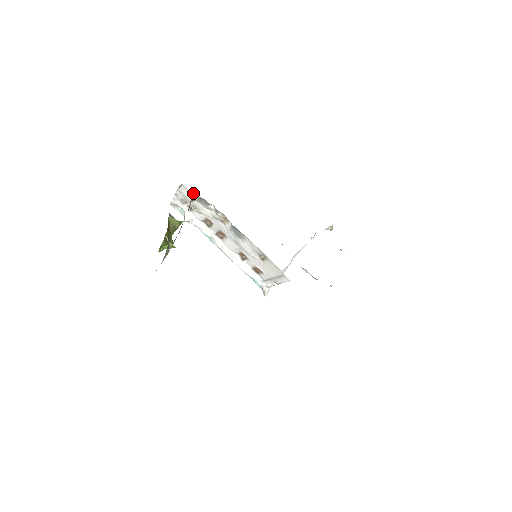
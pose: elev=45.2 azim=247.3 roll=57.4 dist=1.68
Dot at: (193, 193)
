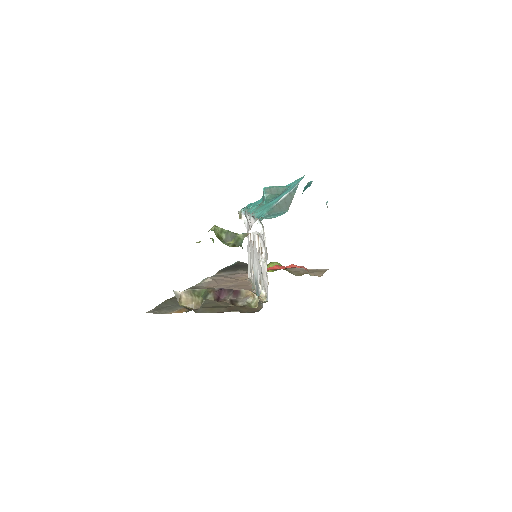
Dot at: occluded
